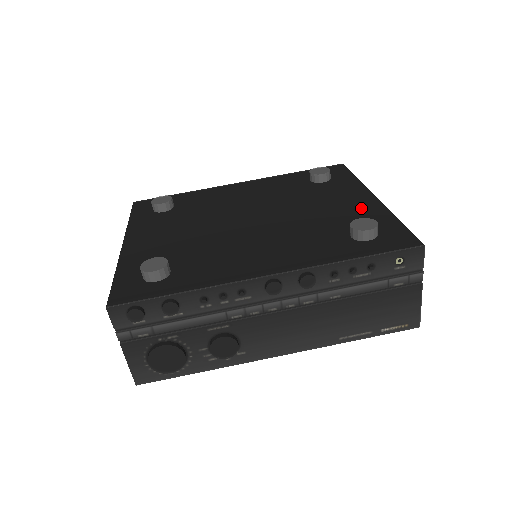
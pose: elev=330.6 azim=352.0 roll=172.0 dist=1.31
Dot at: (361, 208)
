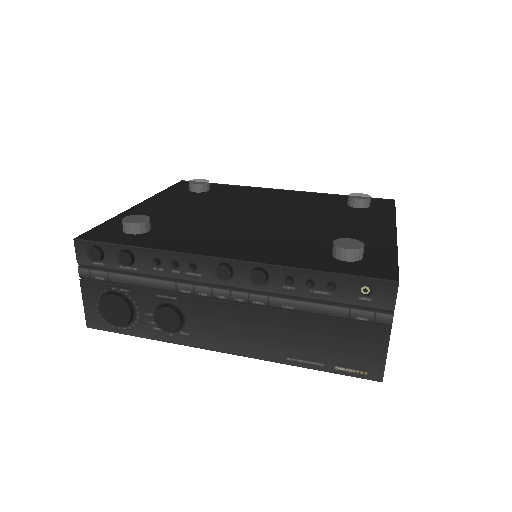
Dot at: (370, 236)
